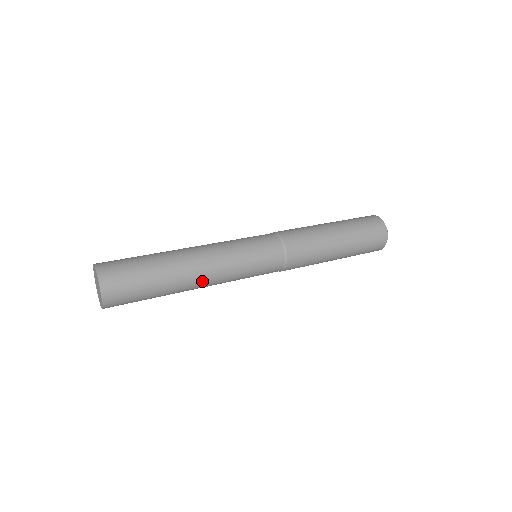
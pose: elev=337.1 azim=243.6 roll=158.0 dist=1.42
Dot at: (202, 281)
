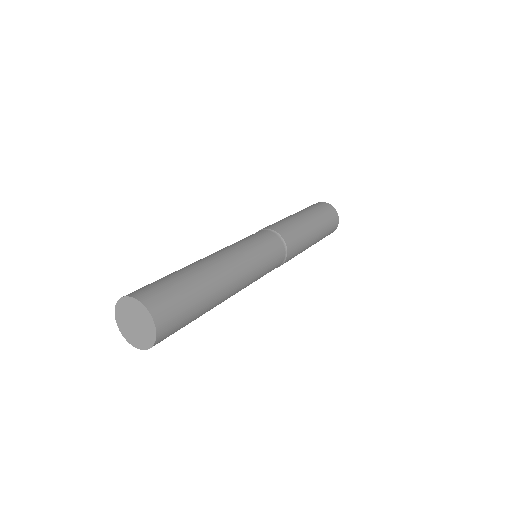
Dot at: occluded
